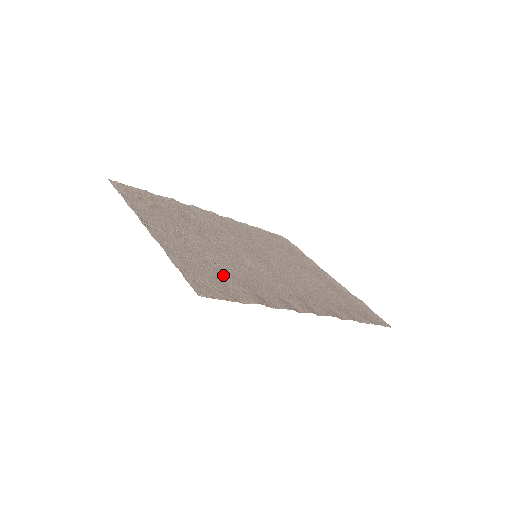
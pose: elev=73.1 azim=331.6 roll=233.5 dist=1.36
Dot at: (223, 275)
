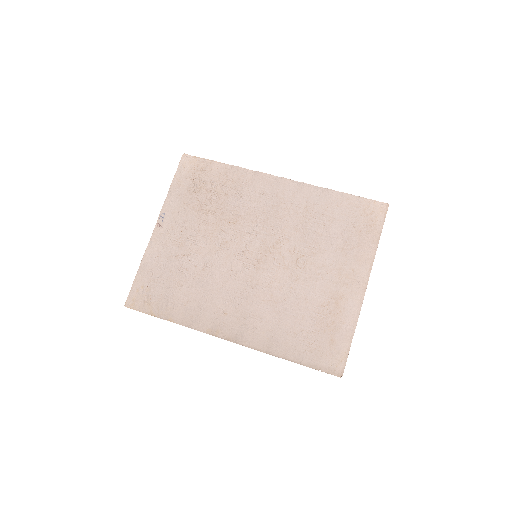
Dot at: (172, 286)
